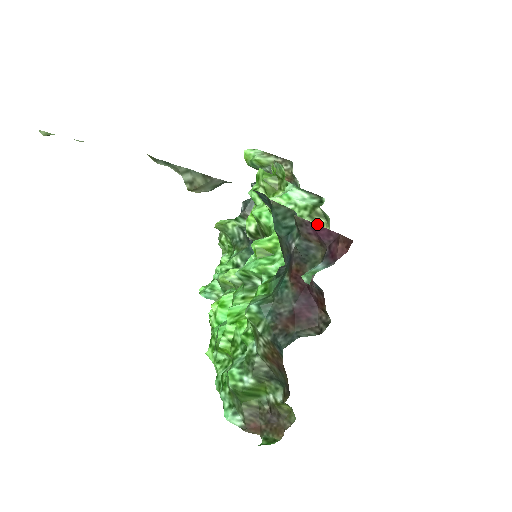
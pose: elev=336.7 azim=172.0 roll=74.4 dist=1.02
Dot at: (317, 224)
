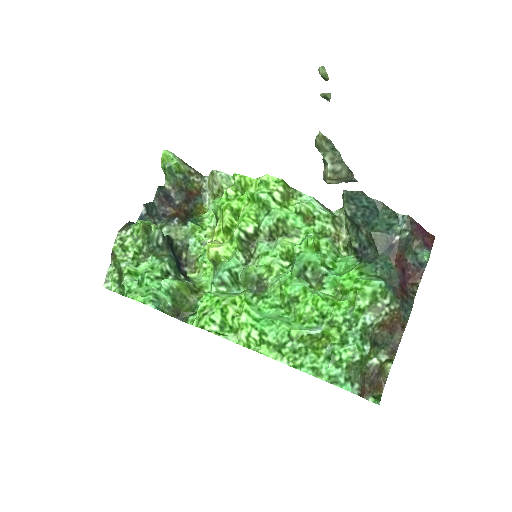
Dot at: (336, 230)
